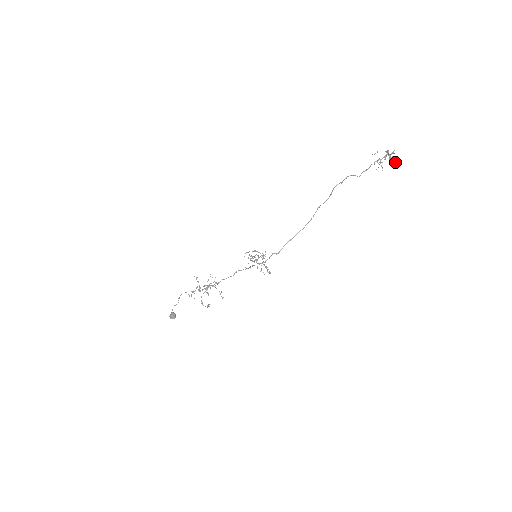
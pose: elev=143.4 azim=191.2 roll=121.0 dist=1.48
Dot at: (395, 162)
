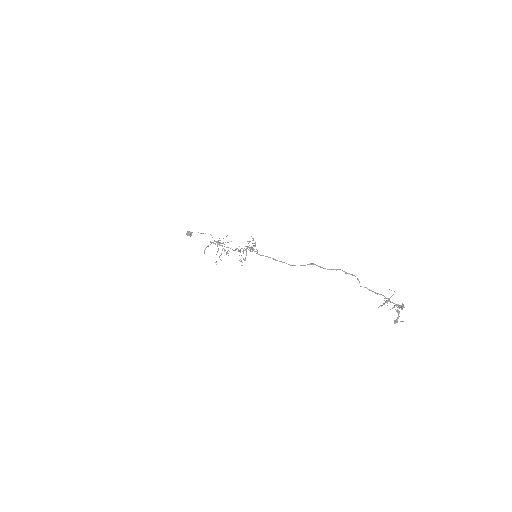
Dot at: (397, 320)
